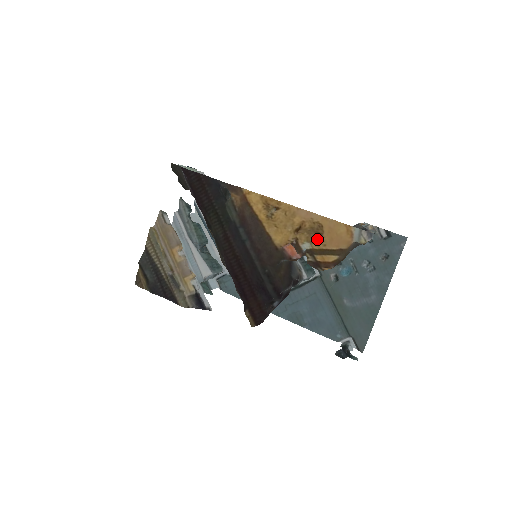
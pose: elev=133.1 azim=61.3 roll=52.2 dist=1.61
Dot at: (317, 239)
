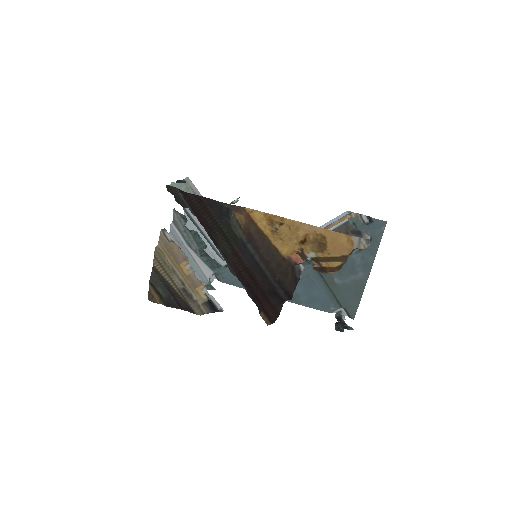
Dot at: (321, 248)
